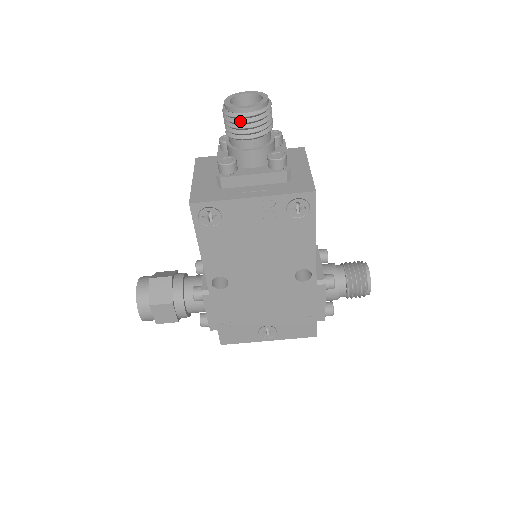
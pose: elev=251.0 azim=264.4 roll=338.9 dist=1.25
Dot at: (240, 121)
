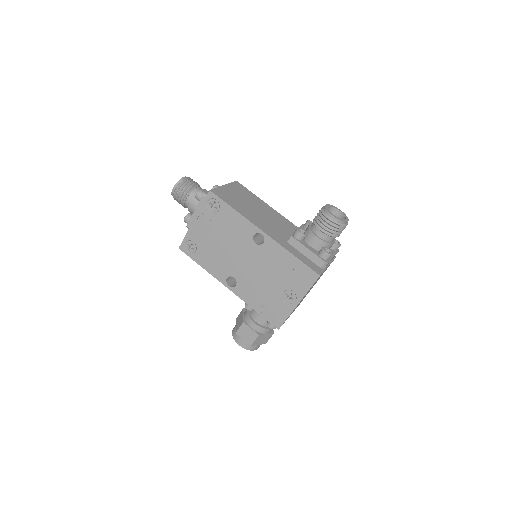
Dot at: (176, 196)
